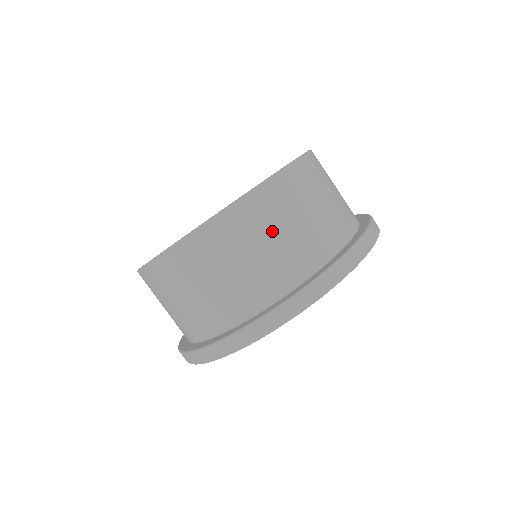
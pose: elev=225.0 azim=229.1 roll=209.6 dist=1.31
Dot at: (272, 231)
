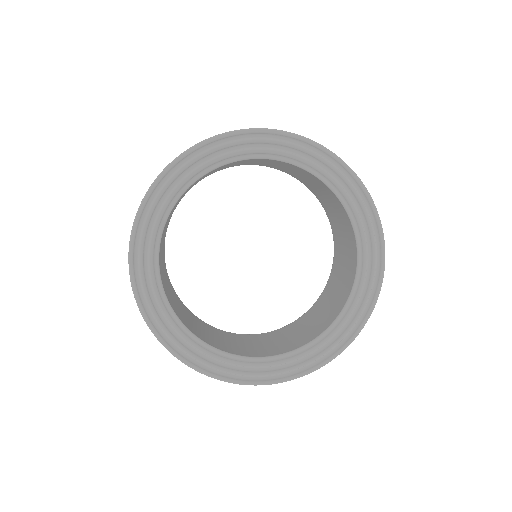
Dot at: occluded
